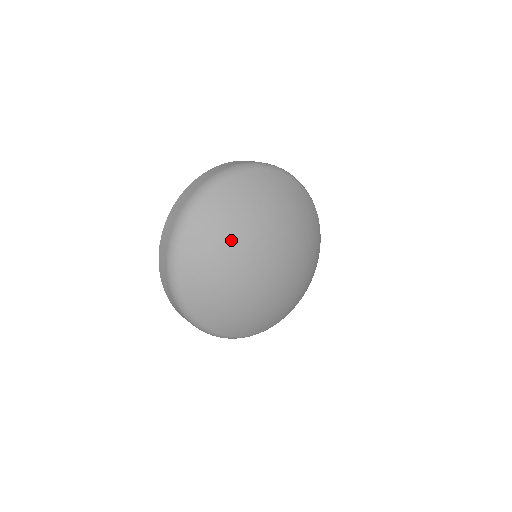
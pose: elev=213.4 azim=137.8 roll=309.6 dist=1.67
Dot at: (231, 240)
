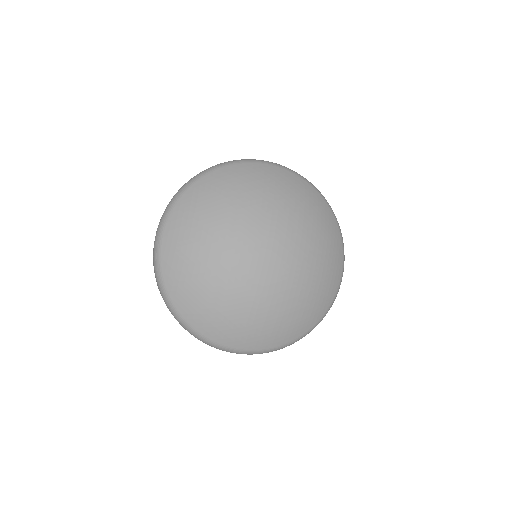
Dot at: (205, 244)
